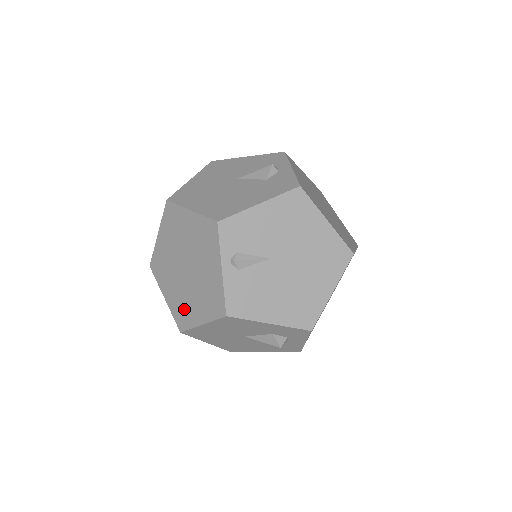
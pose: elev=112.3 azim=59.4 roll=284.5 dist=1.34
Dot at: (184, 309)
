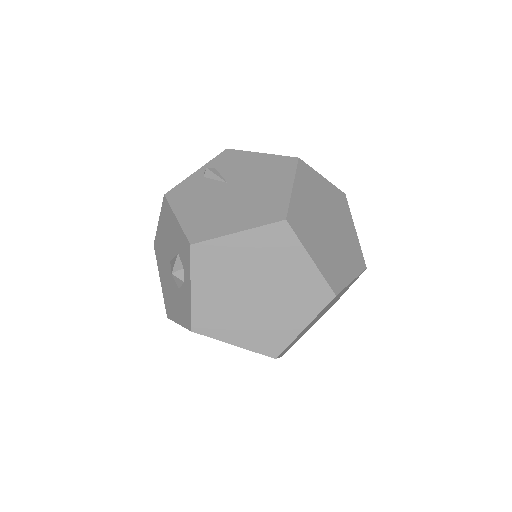
Dot at: occluded
